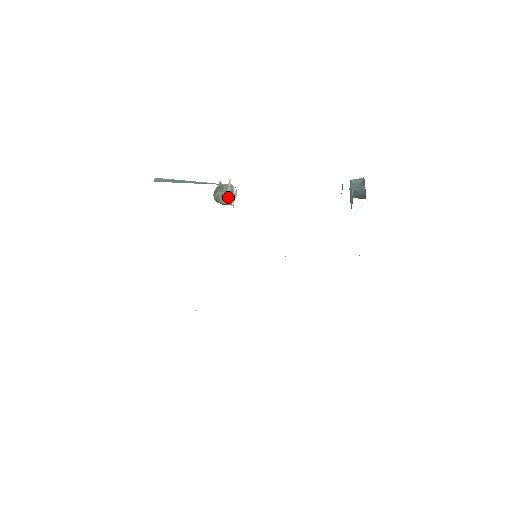
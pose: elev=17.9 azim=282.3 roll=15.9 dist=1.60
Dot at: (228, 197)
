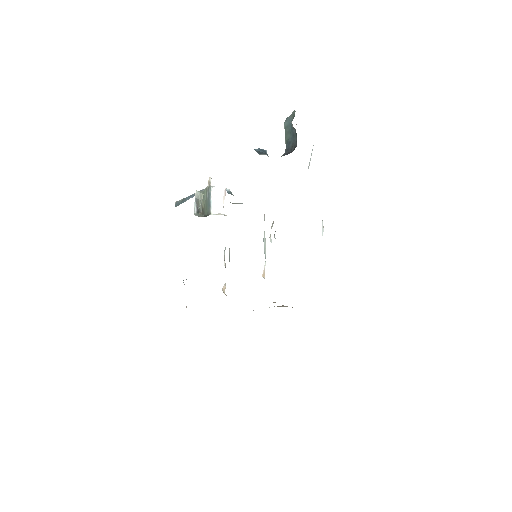
Dot at: (208, 205)
